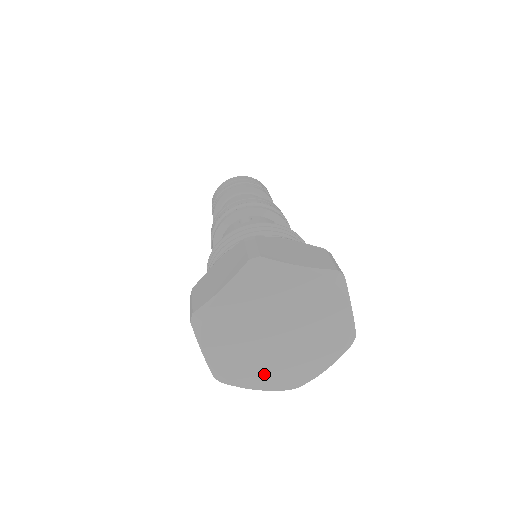
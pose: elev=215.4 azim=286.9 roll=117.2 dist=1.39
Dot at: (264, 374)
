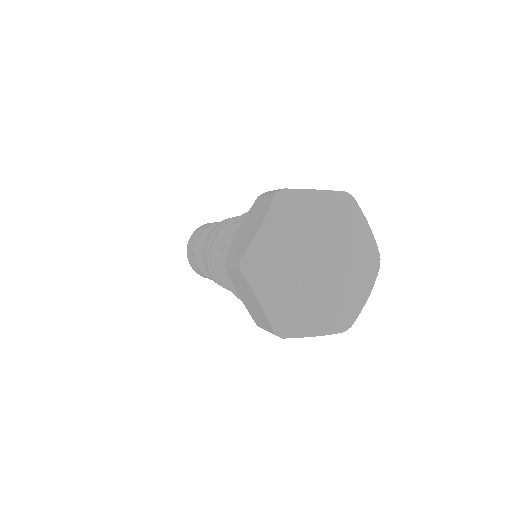
Dot at: (279, 292)
